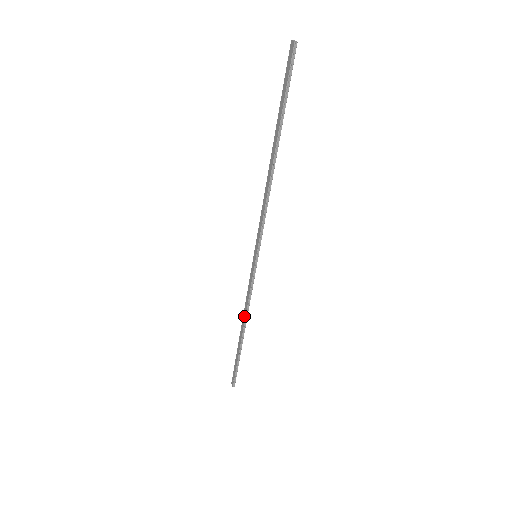
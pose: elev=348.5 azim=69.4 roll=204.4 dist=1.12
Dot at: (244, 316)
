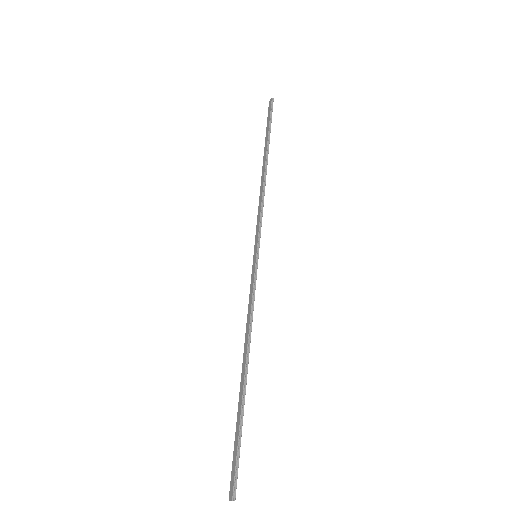
Dot at: (246, 341)
